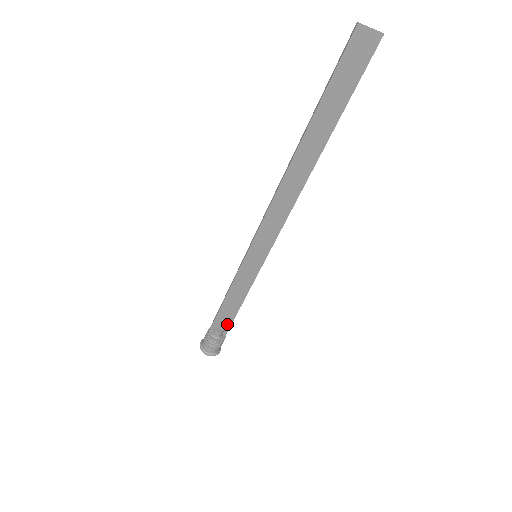
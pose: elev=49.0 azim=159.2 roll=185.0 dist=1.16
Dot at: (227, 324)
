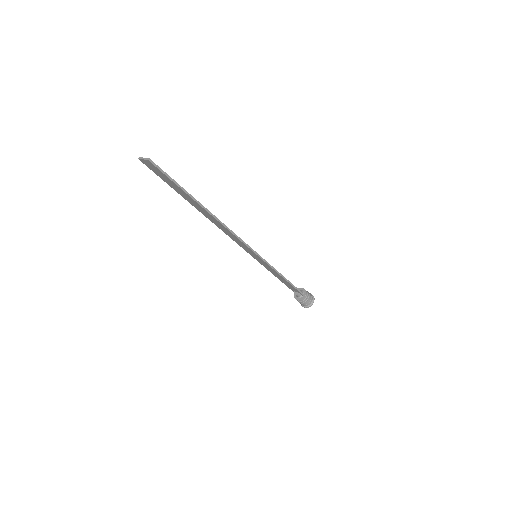
Dot at: (296, 290)
